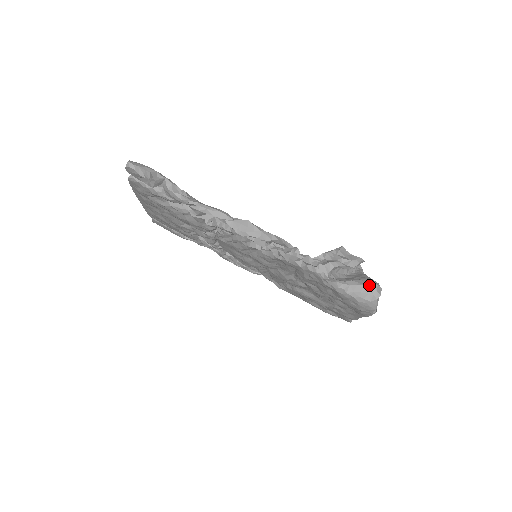
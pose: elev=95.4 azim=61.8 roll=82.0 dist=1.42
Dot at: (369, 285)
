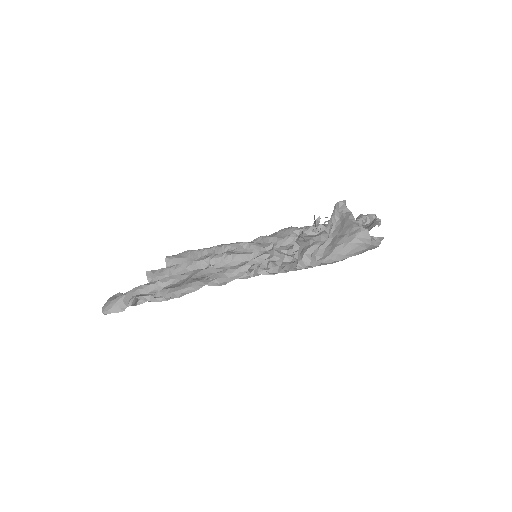
Dot at: (354, 239)
